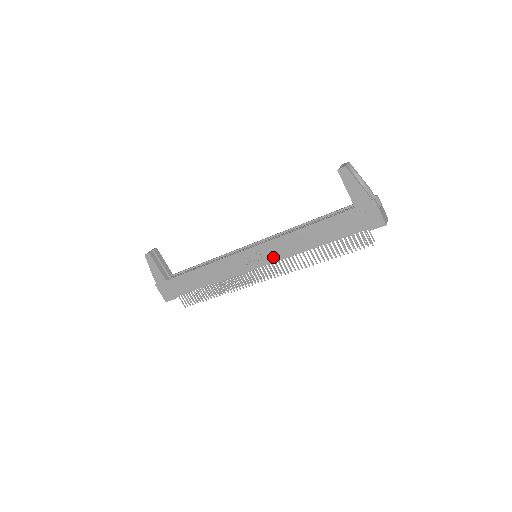
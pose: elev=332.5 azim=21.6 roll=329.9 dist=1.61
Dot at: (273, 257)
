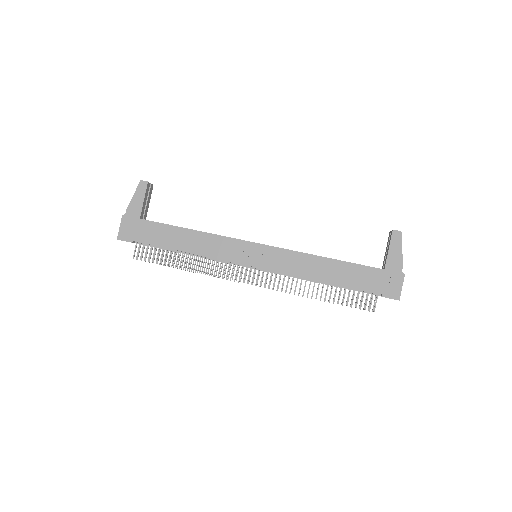
Dot at: (276, 266)
